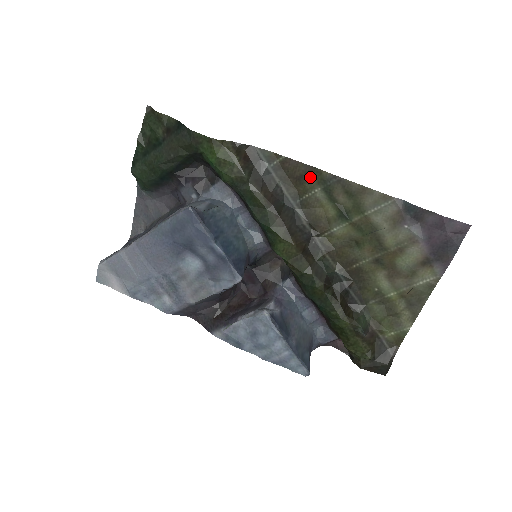
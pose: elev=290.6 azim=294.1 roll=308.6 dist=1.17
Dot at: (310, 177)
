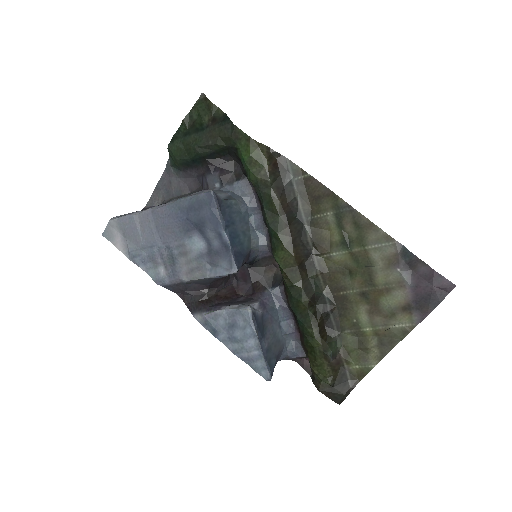
Dot at: (327, 200)
